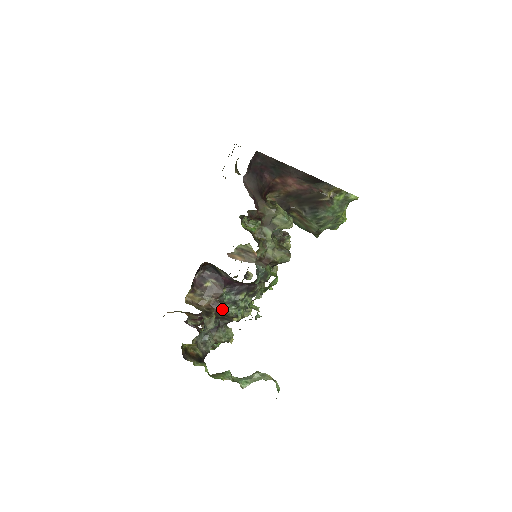
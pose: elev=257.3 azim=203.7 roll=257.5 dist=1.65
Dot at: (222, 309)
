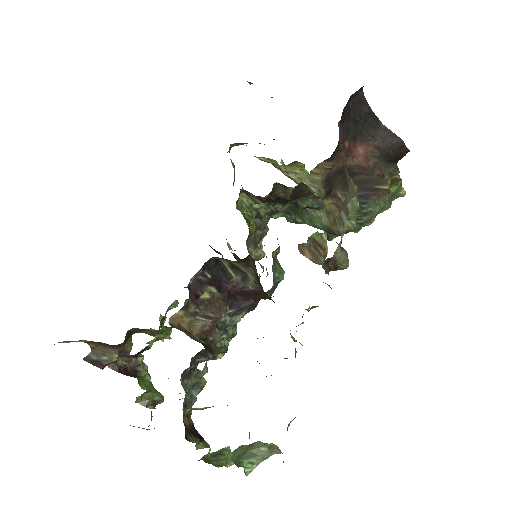
Dot at: (218, 339)
